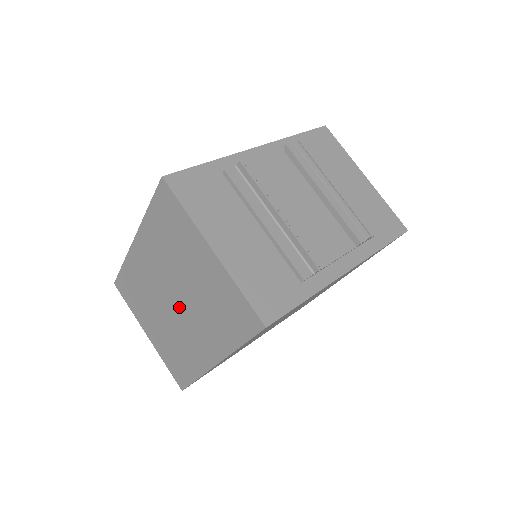
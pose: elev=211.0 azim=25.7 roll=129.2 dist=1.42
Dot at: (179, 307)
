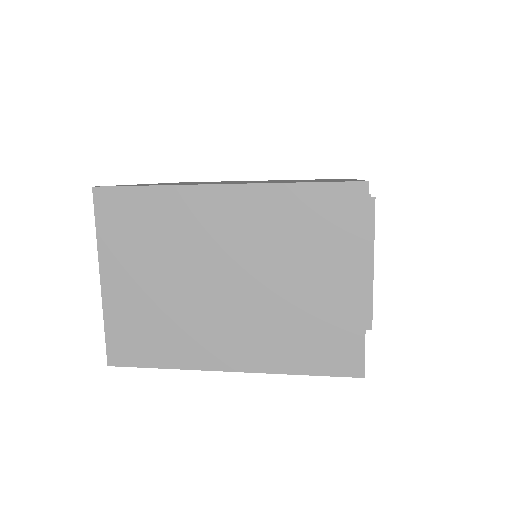
Dot at: (231, 292)
